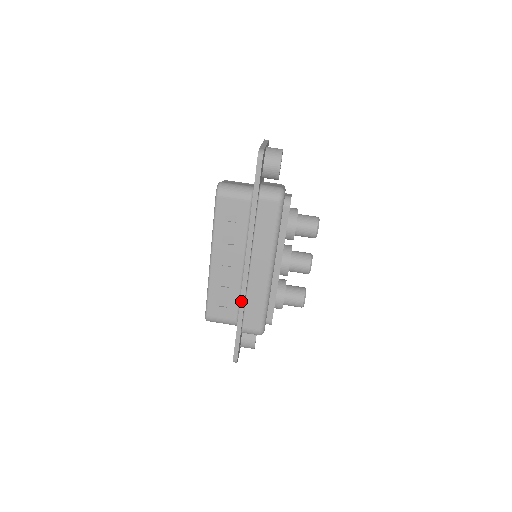
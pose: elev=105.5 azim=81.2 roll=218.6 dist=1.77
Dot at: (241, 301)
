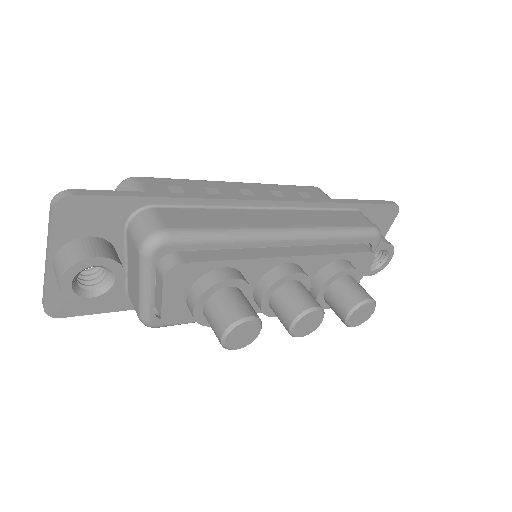
Dot at: (216, 195)
